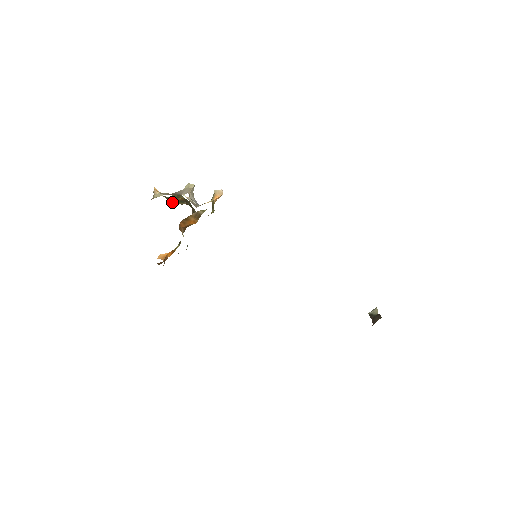
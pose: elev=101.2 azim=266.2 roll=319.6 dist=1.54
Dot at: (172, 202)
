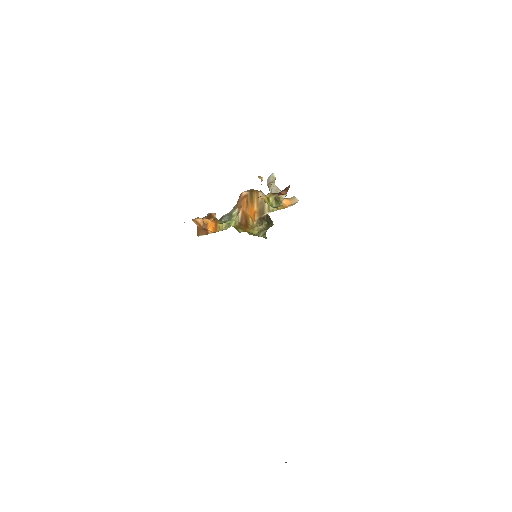
Dot at: occluded
